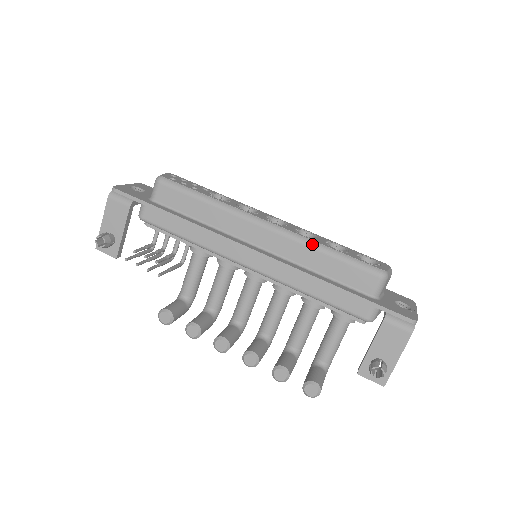
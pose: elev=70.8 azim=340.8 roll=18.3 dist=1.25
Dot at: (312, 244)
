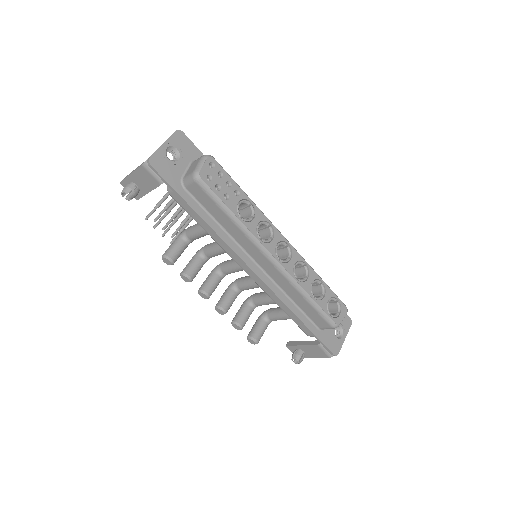
Dot at: (299, 289)
